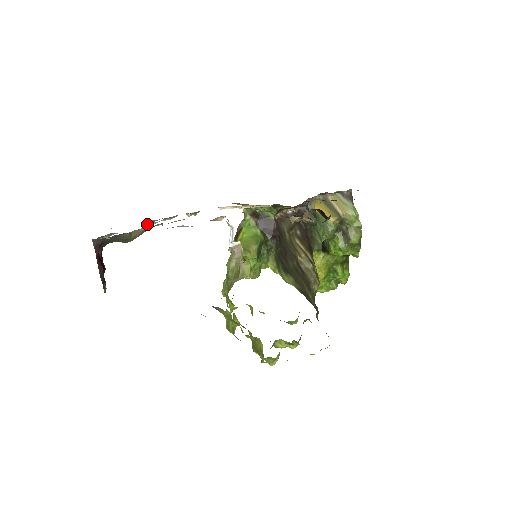
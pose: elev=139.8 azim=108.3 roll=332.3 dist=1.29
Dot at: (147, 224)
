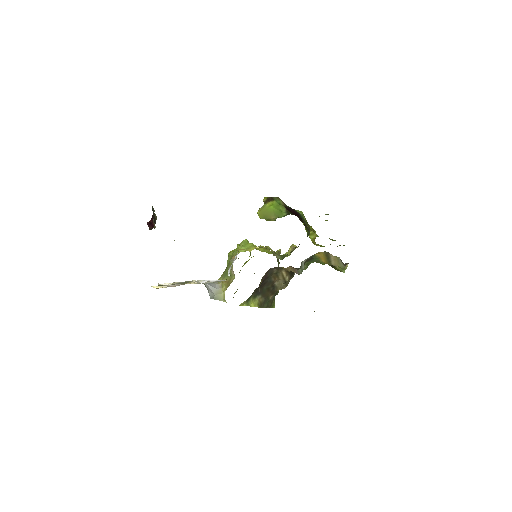
Dot at: occluded
